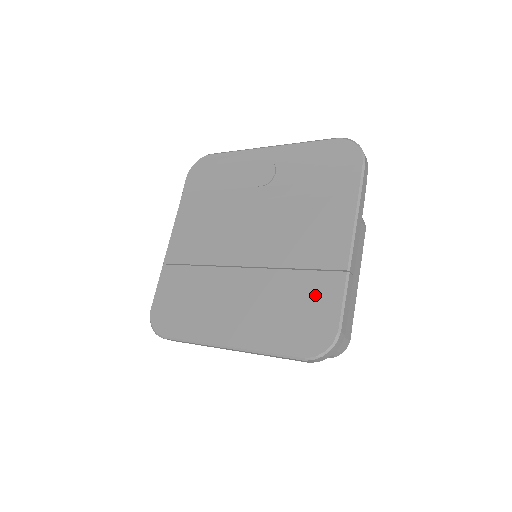
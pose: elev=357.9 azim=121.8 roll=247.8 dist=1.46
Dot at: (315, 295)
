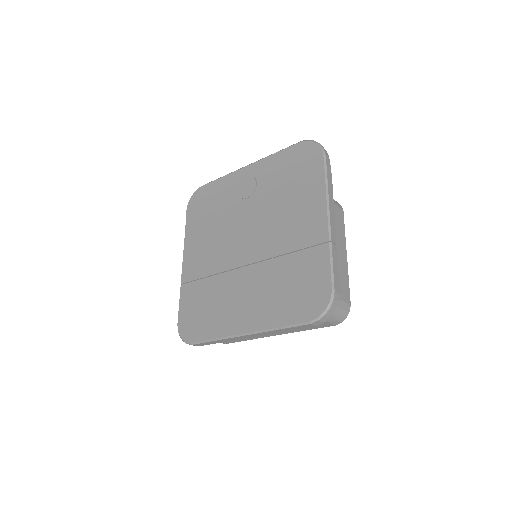
Dot at: (308, 269)
